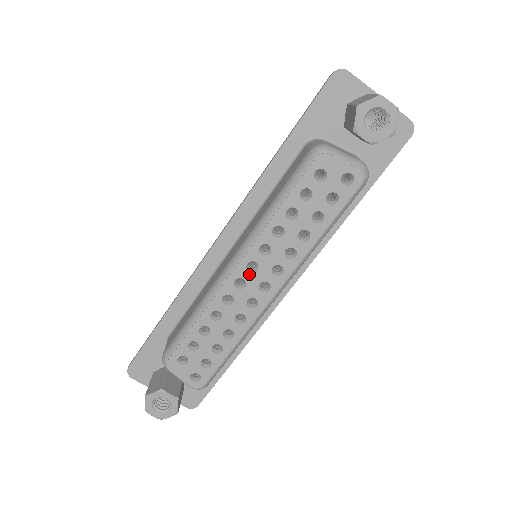
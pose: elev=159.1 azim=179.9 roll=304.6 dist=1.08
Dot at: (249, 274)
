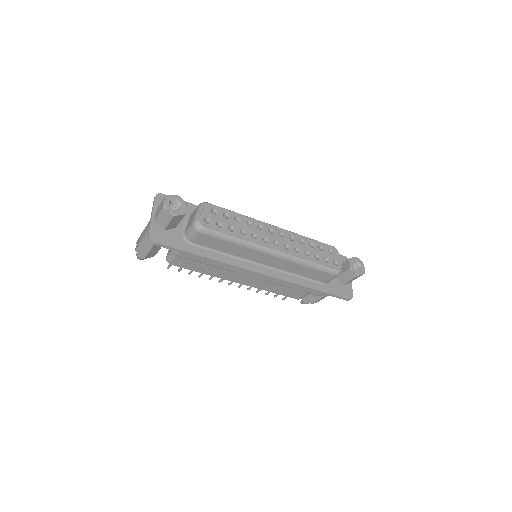
Dot at: (277, 234)
